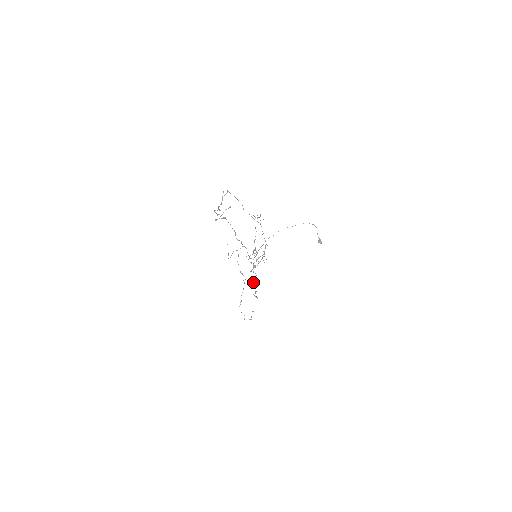
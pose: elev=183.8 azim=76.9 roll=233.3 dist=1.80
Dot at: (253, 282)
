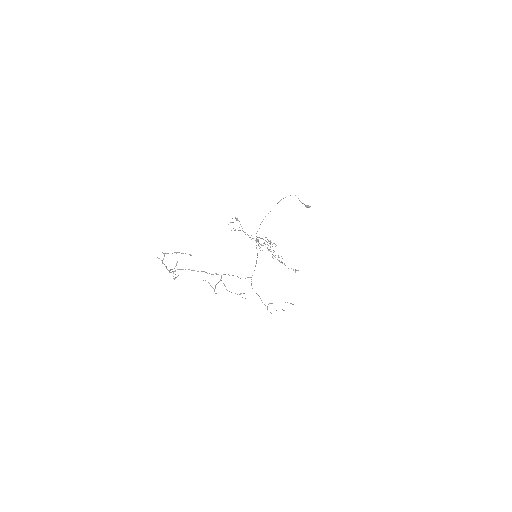
Dot at: occluded
